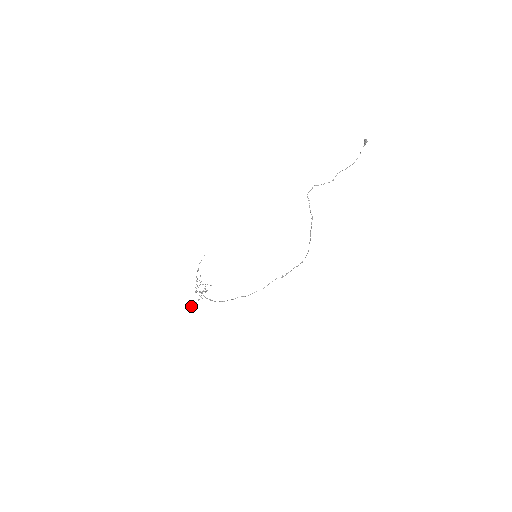
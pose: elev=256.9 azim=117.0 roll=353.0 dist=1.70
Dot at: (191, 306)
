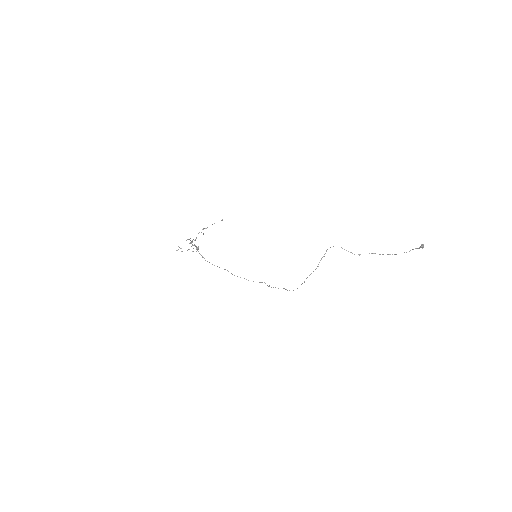
Dot at: occluded
